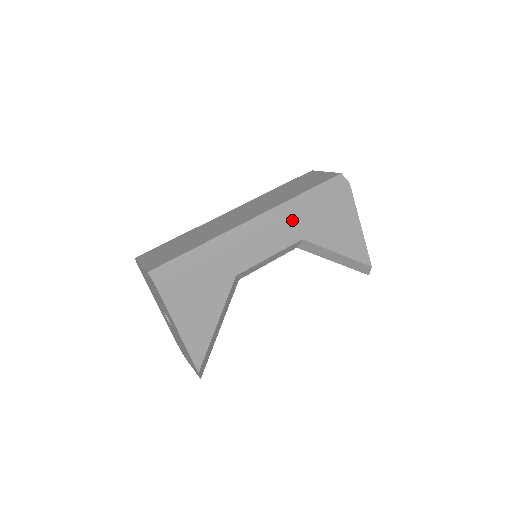
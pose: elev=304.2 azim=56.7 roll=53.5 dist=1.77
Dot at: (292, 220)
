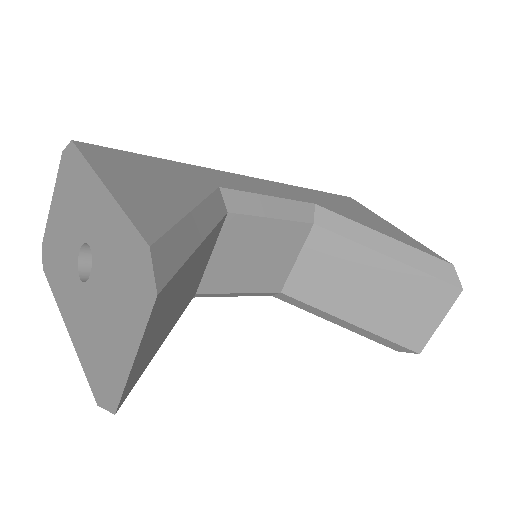
Dot at: (290, 188)
